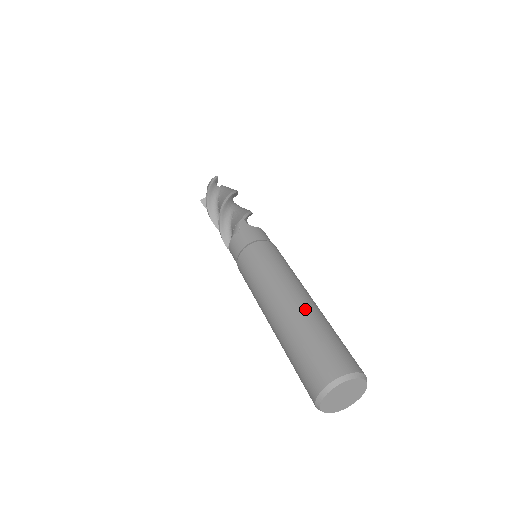
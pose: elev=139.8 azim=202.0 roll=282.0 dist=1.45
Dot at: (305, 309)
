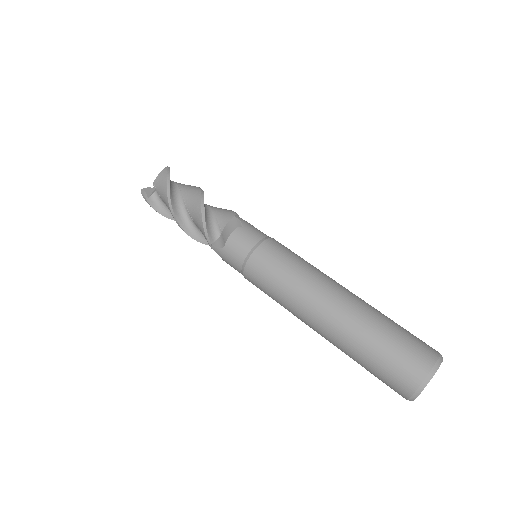
Dot at: (365, 302)
